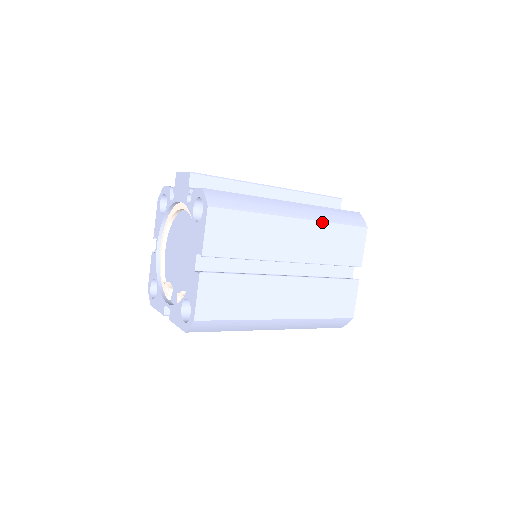
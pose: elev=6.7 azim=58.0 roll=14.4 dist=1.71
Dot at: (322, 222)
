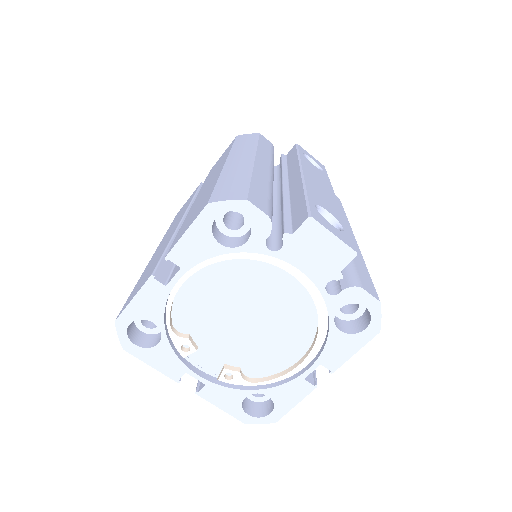
Dot at: occluded
